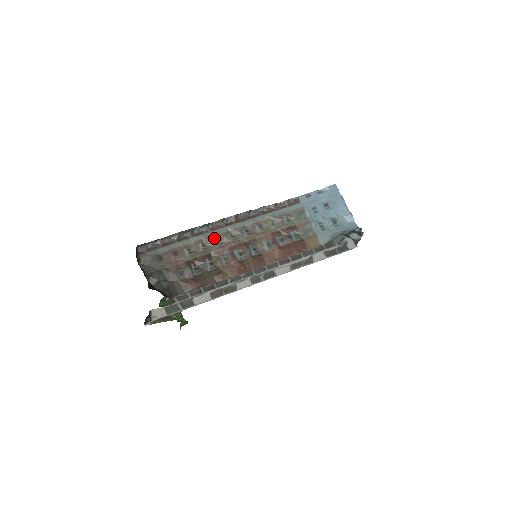
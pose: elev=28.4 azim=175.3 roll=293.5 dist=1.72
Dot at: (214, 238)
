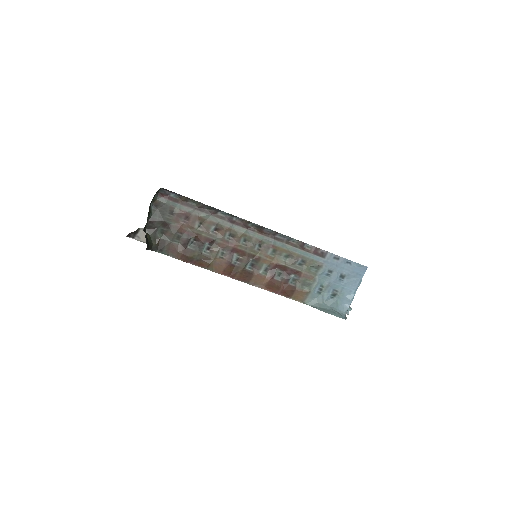
Dot at: (229, 230)
